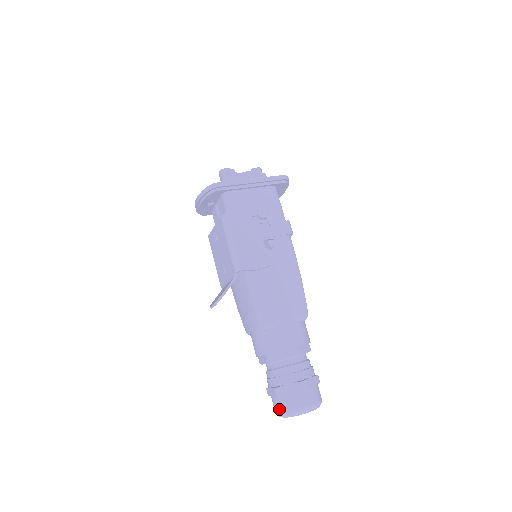
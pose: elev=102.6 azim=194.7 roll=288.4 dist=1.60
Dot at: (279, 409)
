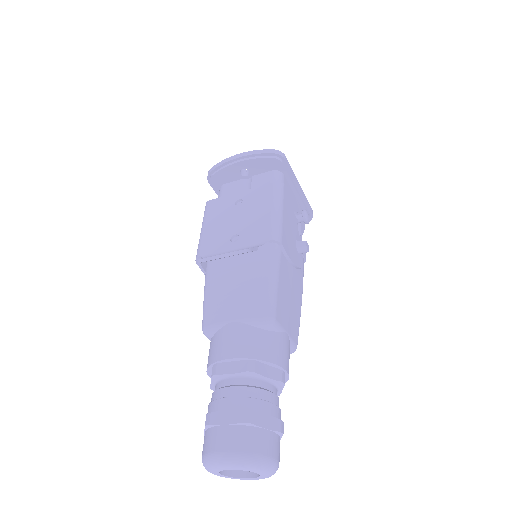
Dot at: (235, 446)
